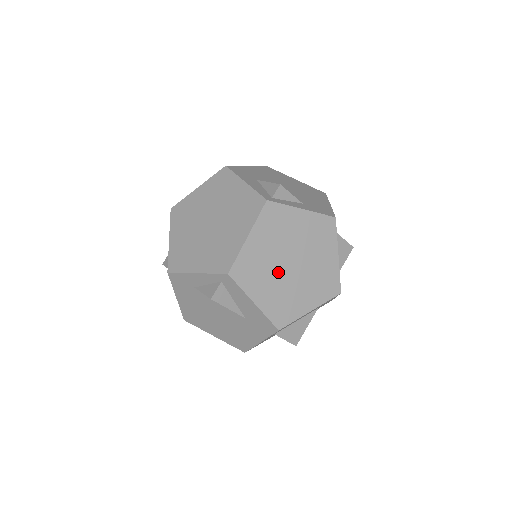
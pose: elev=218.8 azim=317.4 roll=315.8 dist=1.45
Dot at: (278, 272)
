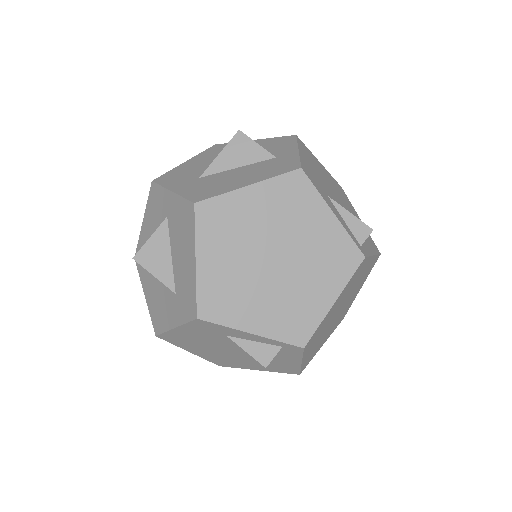
Dot at: (329, 324)
